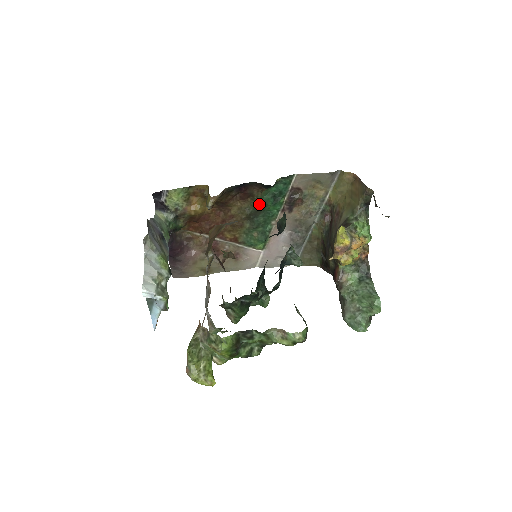
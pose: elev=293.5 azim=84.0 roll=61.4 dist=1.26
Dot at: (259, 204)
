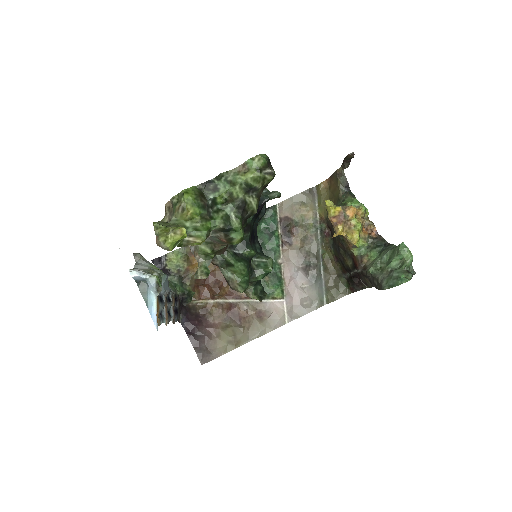
Dot at: occluded
